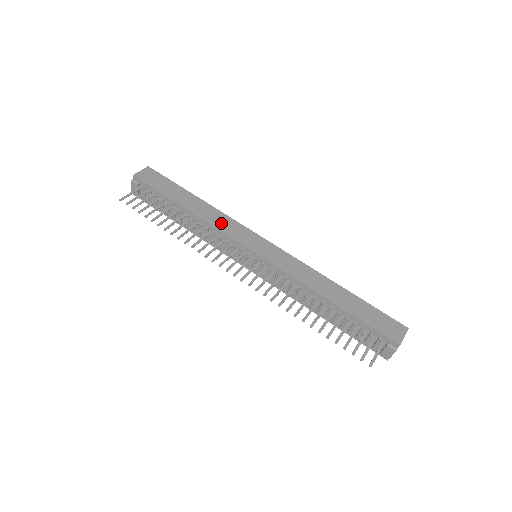
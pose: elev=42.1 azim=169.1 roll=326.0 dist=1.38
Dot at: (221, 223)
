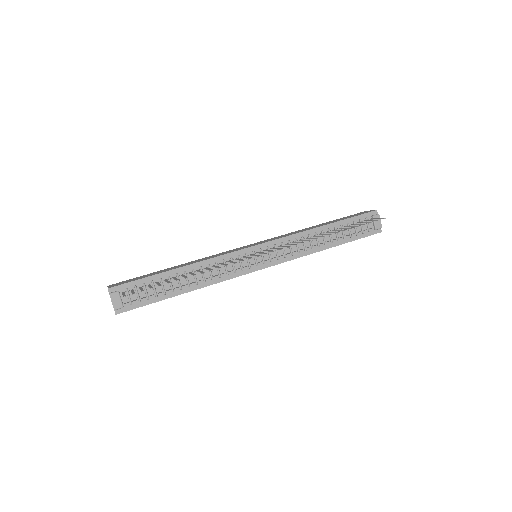
Dot at: occluded
